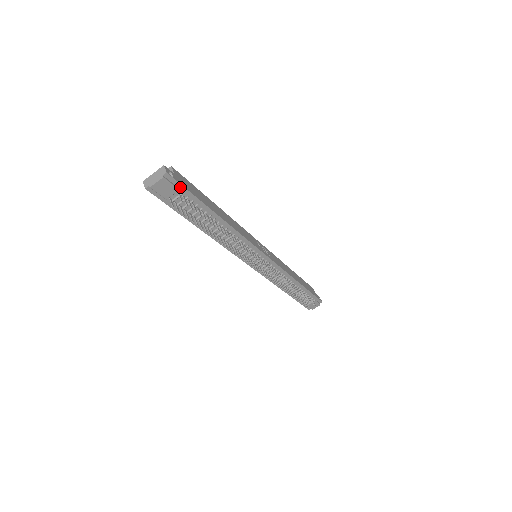
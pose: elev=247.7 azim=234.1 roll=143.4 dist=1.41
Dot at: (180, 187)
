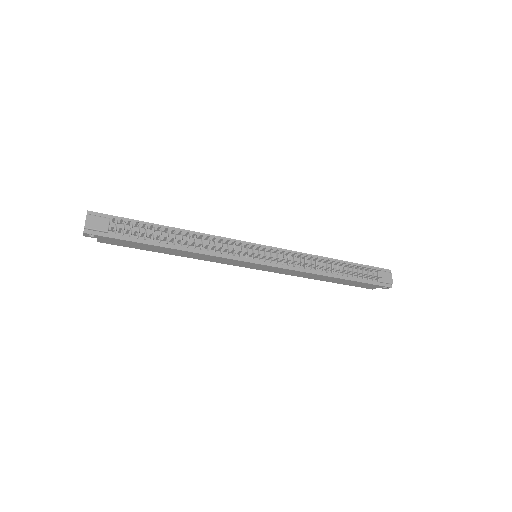
Dot at: (110, 218)
